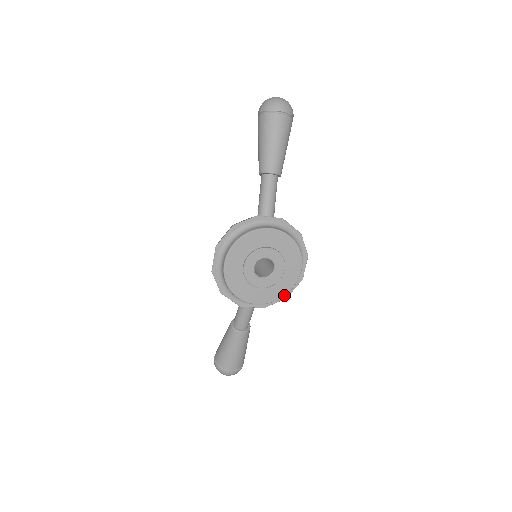
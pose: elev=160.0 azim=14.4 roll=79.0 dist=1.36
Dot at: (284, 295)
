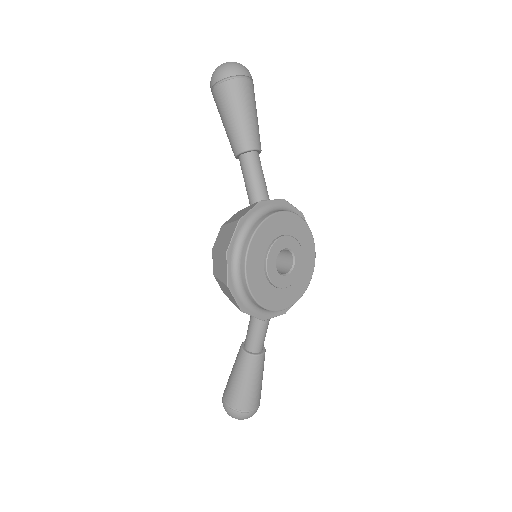
Dot at: (306, 289)
